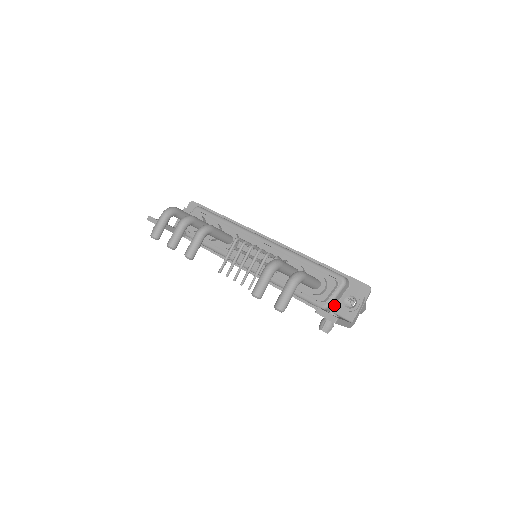
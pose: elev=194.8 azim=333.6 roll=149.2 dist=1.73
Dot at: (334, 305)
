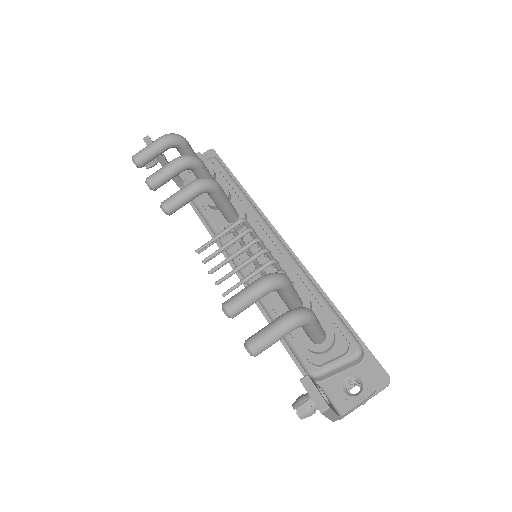
Dot at: (327, 377)
